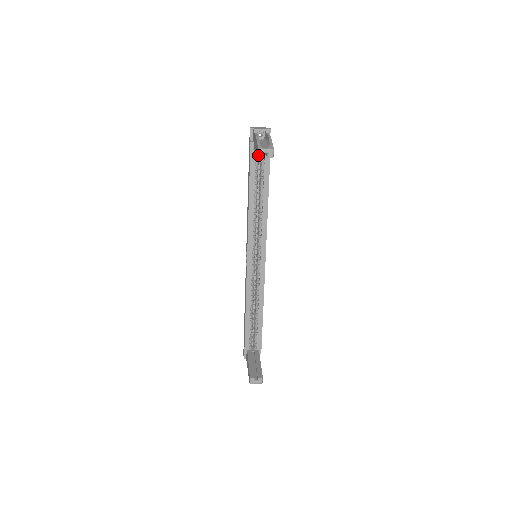
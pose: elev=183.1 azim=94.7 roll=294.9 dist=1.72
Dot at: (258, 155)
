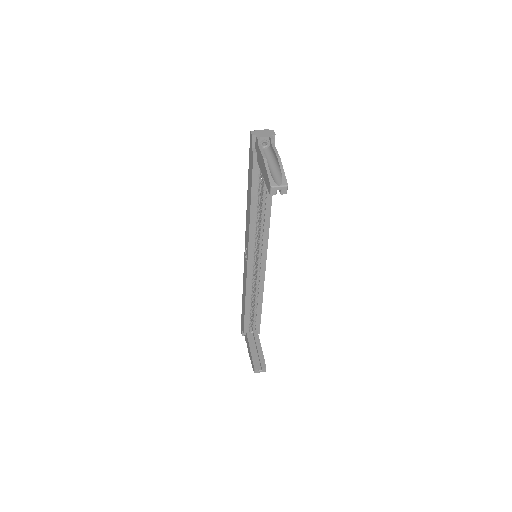
Dot at: (270, 193)
